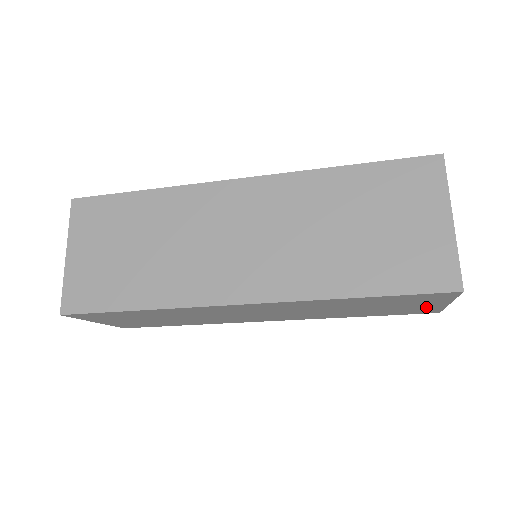
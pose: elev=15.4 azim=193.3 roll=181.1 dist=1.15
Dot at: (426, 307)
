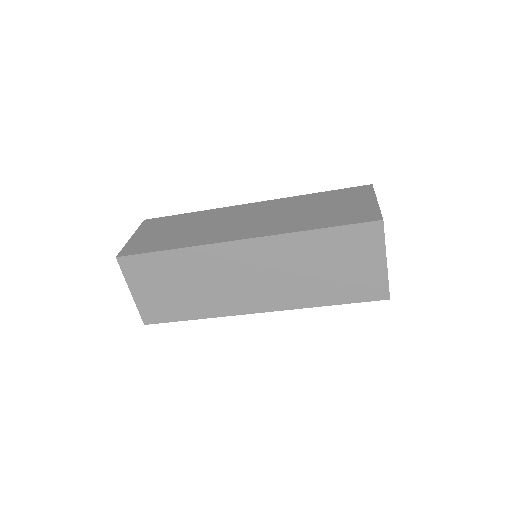
Dot at: (373, 273)
